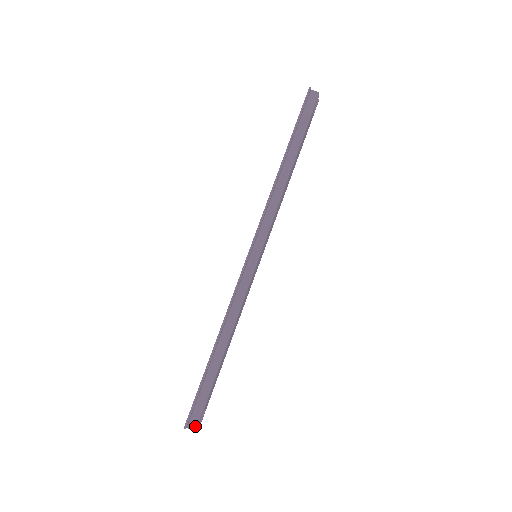
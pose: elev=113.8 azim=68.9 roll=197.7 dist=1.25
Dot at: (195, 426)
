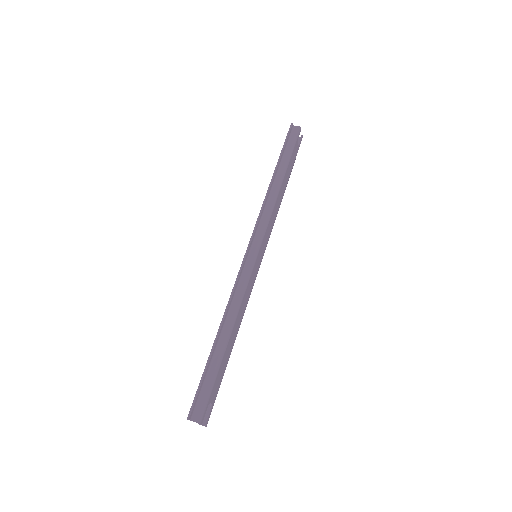
Dot at: (199, 418)
